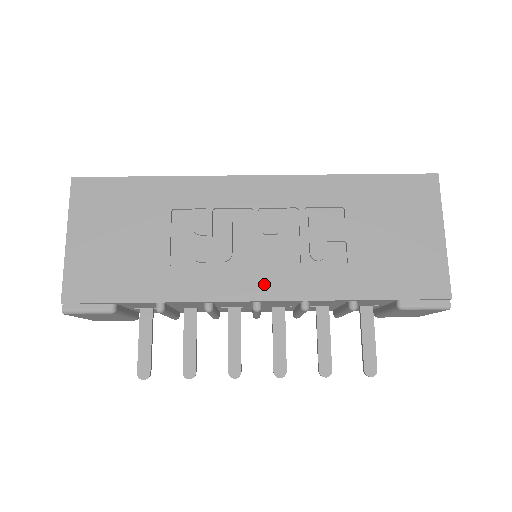
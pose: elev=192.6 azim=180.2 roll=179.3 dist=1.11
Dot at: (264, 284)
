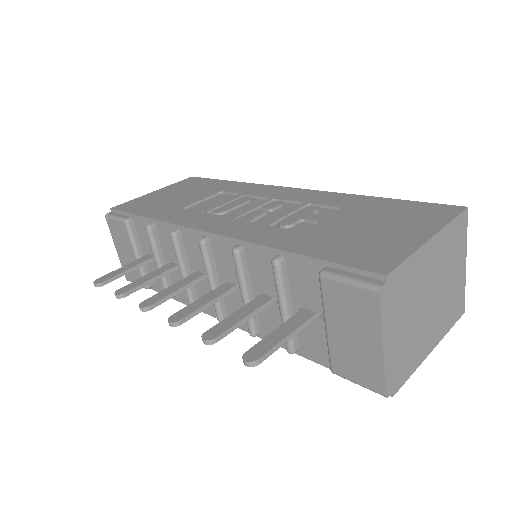
Dot at: (223, 226)
